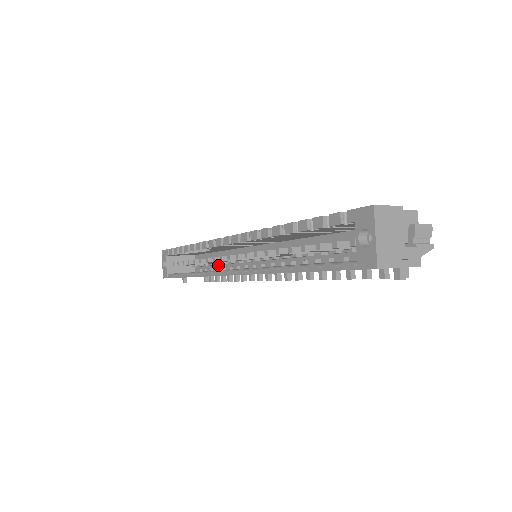
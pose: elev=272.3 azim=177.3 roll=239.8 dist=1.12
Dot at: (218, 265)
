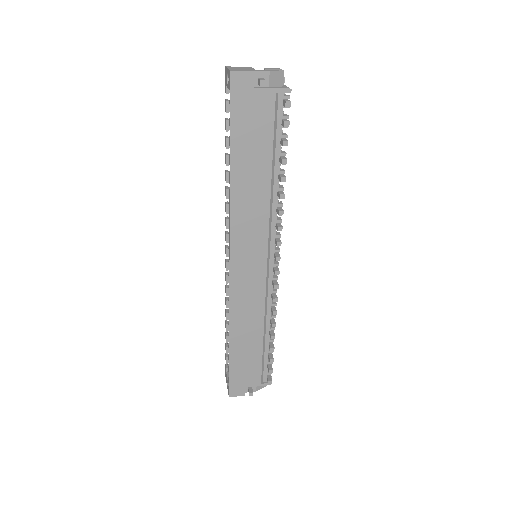
Dot at: occluded
